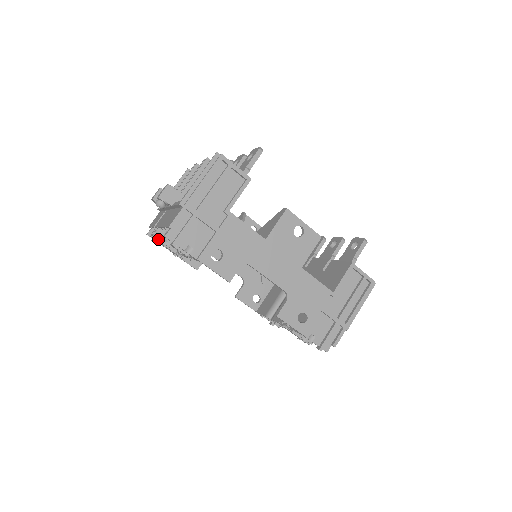
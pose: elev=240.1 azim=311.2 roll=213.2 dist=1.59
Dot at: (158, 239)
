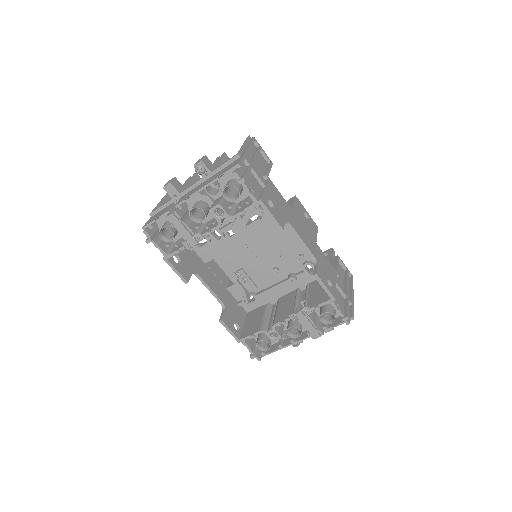
Dot at: (180, 216)
